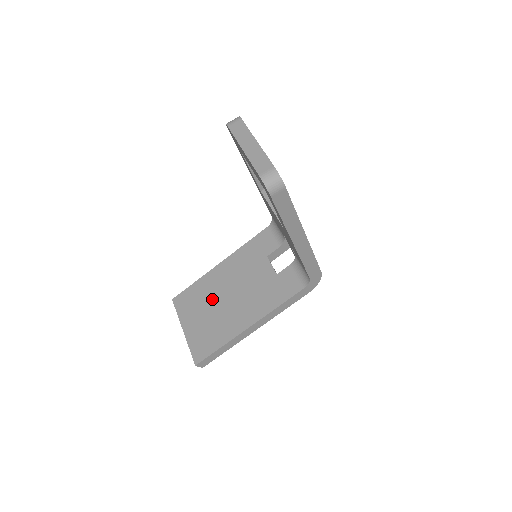
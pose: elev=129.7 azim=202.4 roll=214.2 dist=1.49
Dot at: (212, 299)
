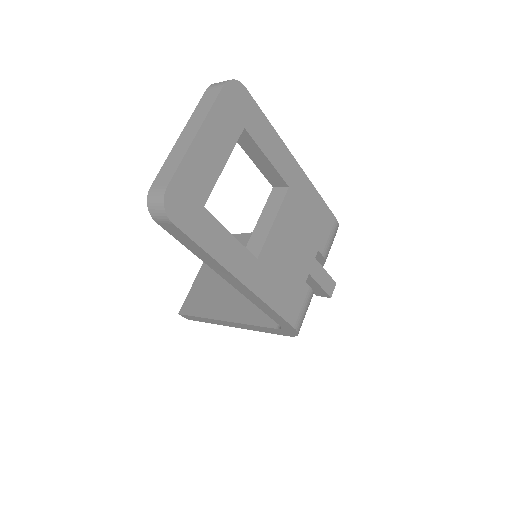
Dot at: occluded
